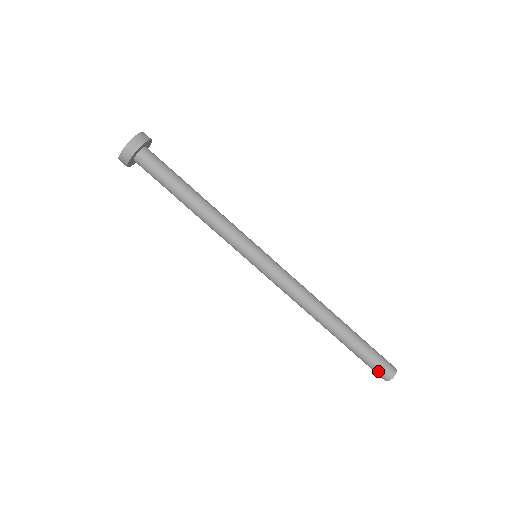
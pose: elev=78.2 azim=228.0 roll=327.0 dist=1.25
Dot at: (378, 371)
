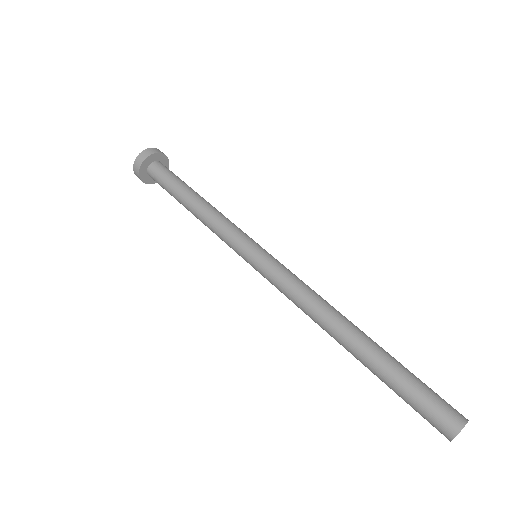
Dot at: (437, 412)
